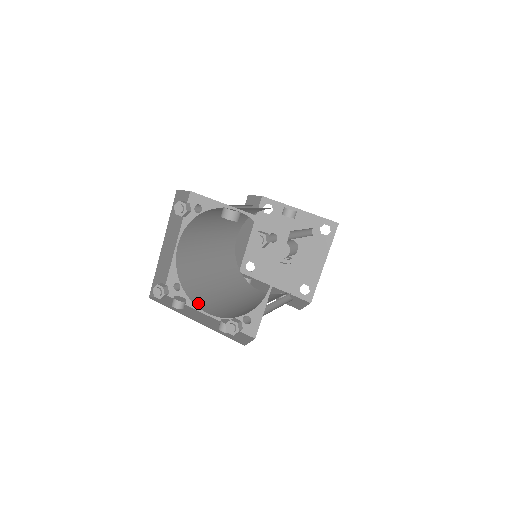
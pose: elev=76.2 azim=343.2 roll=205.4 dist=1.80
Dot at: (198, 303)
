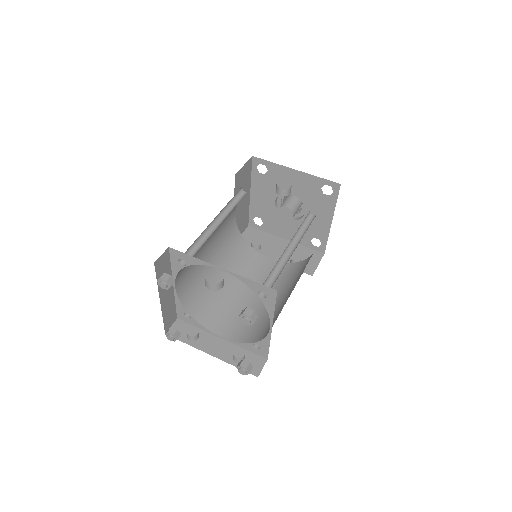
Dot at: (210, 325)
